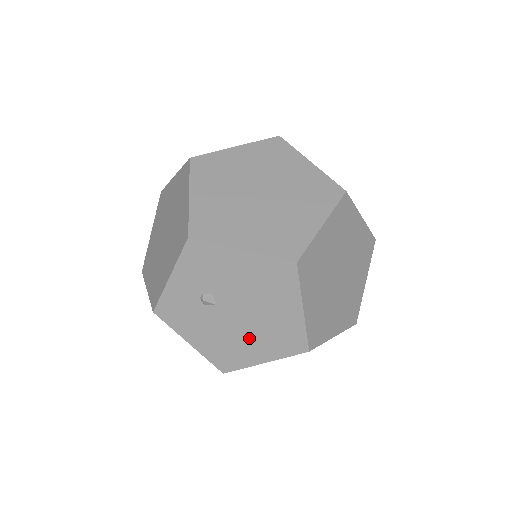
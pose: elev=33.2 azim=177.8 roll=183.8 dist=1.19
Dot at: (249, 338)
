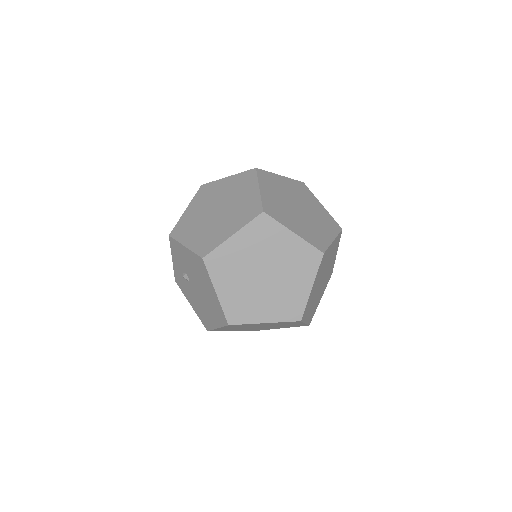
Dot at: (207, 308)
